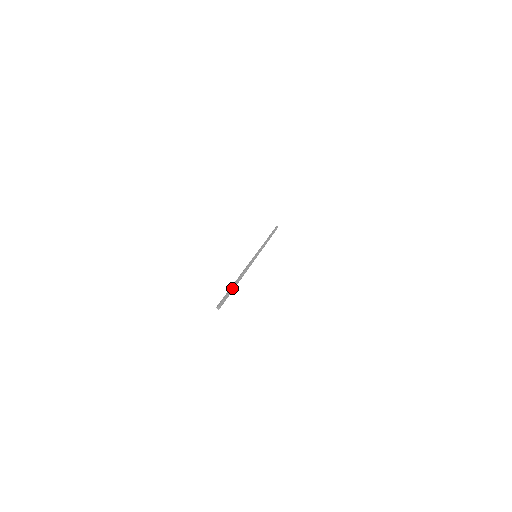
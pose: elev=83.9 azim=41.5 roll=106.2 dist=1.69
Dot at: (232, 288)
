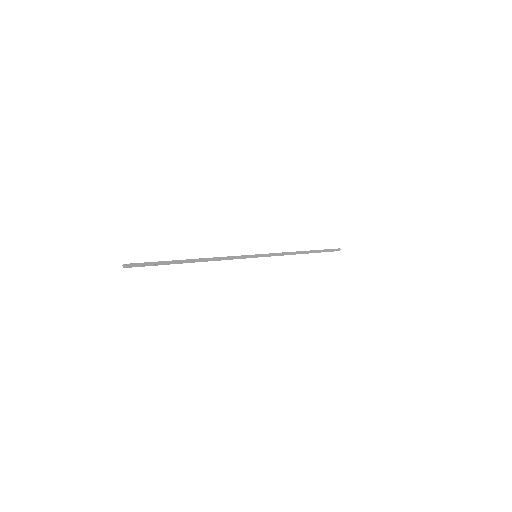
Dot at: (169, 261)
